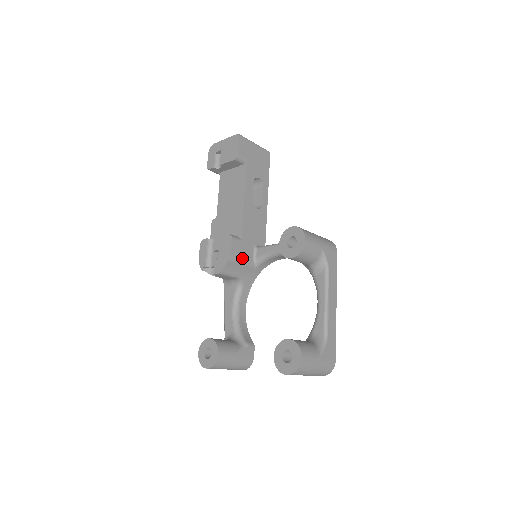
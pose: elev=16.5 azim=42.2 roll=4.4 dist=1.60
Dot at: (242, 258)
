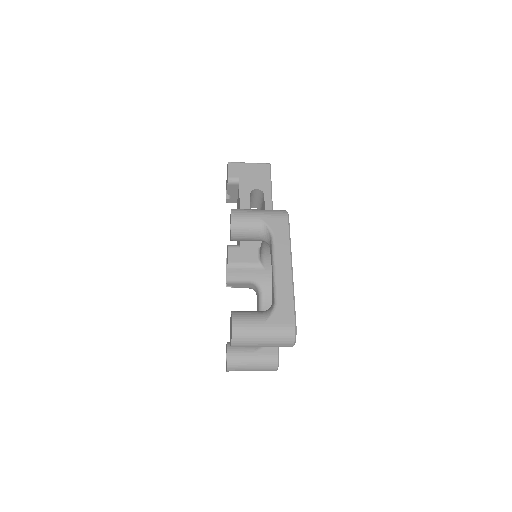
Dot at: (243, 262)
